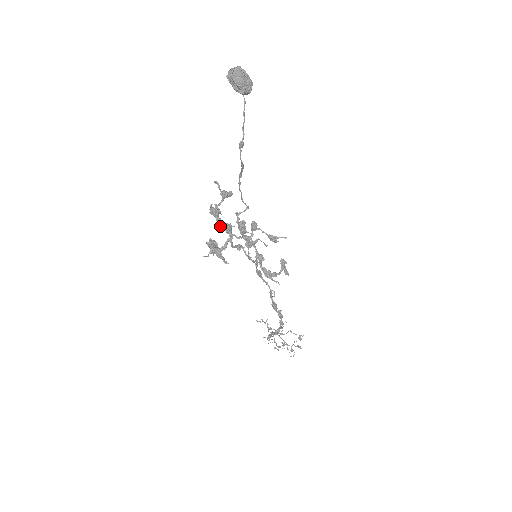
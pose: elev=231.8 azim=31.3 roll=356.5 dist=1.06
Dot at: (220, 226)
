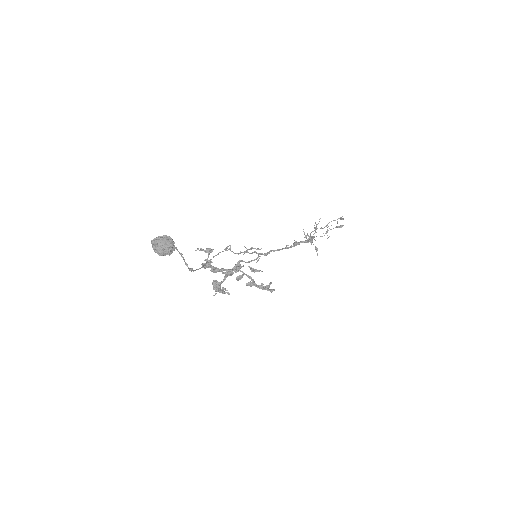
Dot at: occluded
